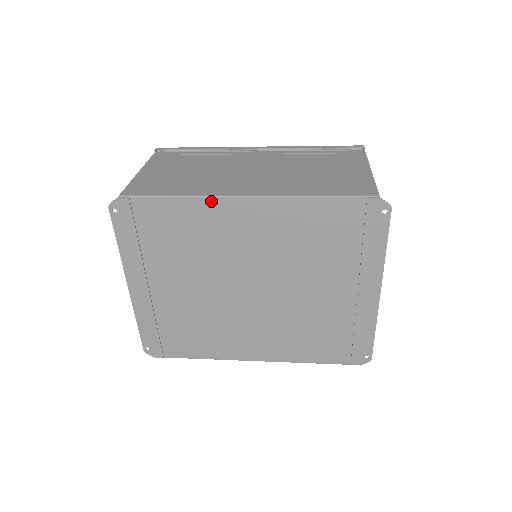
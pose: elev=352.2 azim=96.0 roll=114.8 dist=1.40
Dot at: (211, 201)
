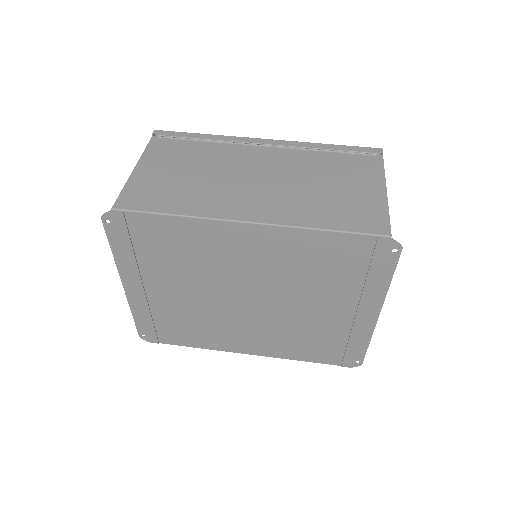
Dot at: (211, 223)
